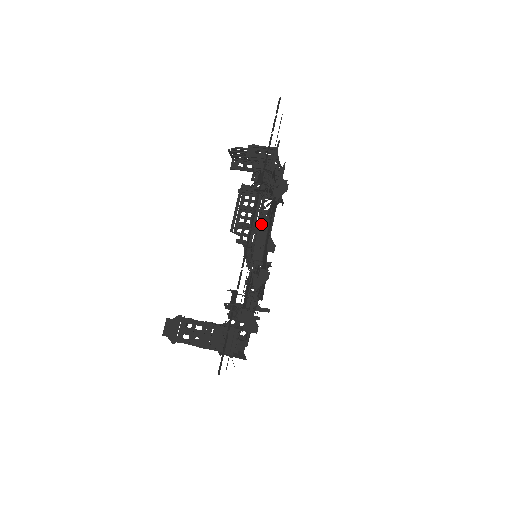
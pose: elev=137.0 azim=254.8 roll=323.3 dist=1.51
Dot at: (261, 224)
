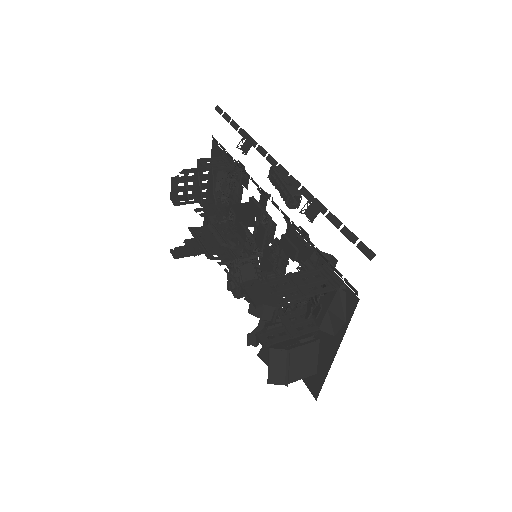
Dot at: occluded
